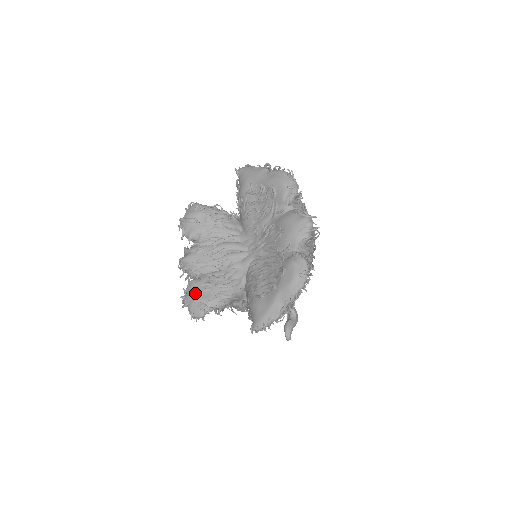
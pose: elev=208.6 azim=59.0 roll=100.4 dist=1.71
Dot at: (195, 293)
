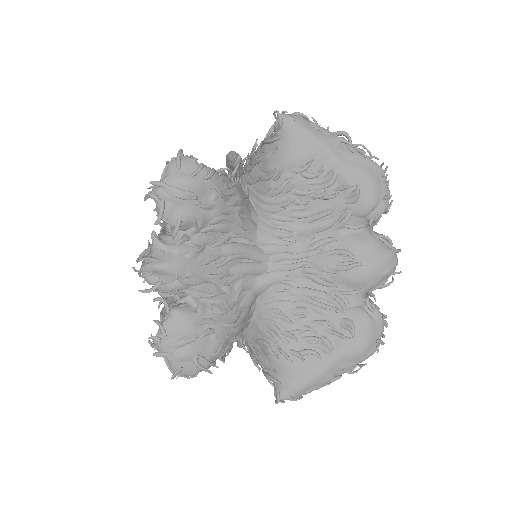
Dot at: (188, 338)
